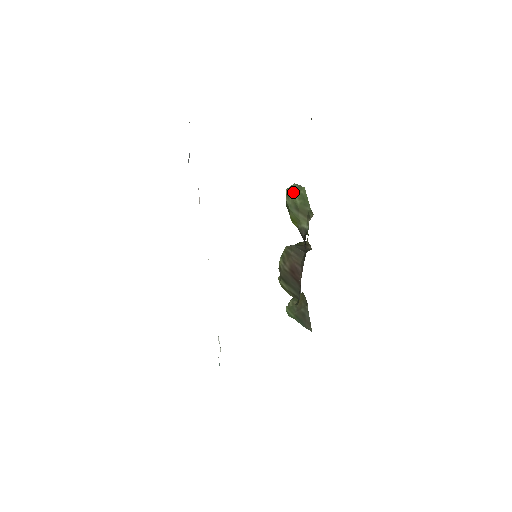
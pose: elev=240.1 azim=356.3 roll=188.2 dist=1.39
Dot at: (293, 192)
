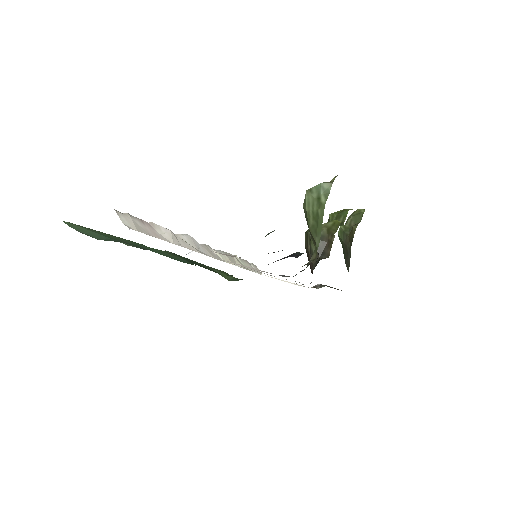
Dot at: (310, 203)
